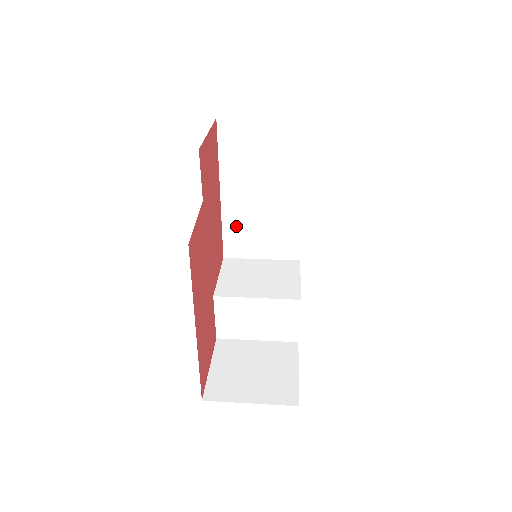
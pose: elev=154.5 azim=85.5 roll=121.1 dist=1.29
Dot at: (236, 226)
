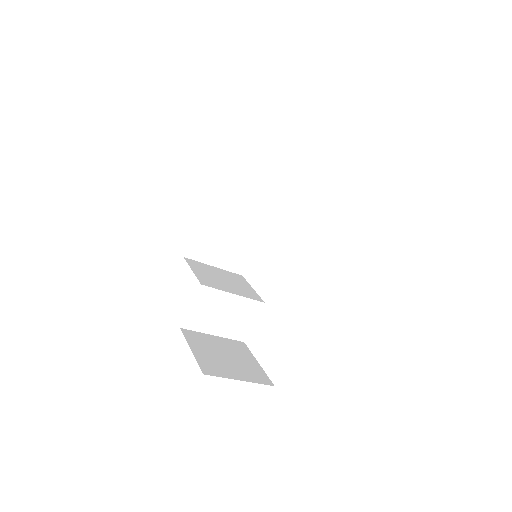
Dot at: (208, 231)
